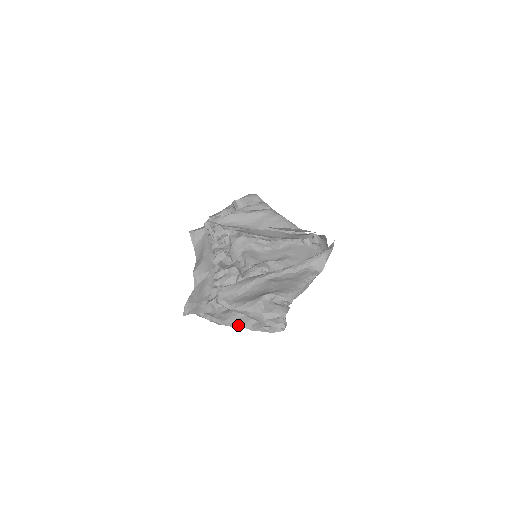
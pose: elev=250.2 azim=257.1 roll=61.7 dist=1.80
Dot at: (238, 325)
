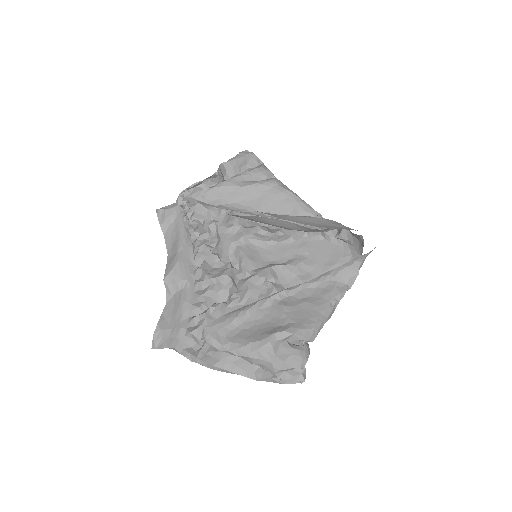
Dot at: (234, 372)
